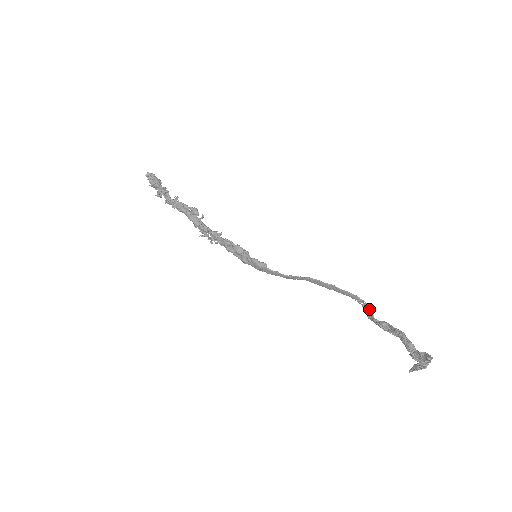
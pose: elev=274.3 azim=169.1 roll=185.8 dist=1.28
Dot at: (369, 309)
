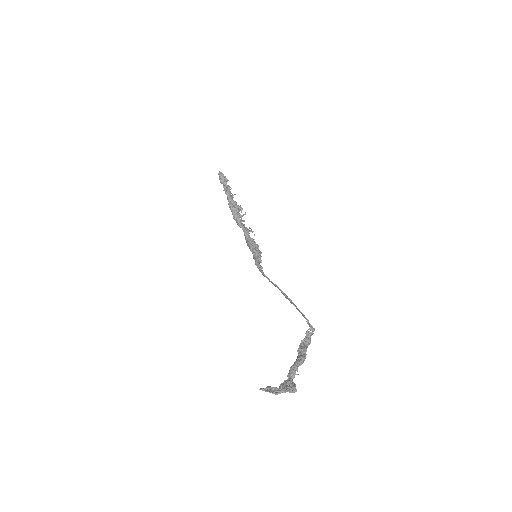
Dot at: (311, 334)
